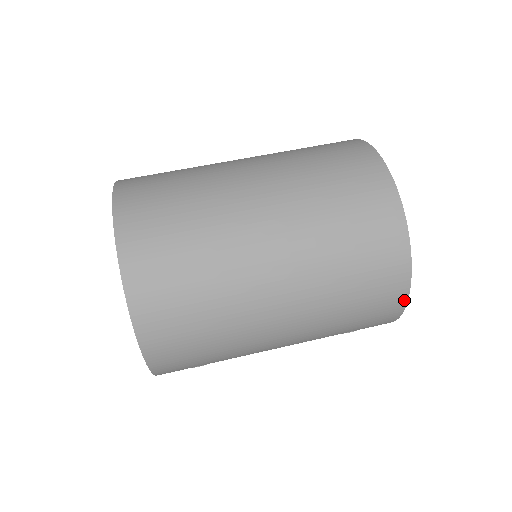
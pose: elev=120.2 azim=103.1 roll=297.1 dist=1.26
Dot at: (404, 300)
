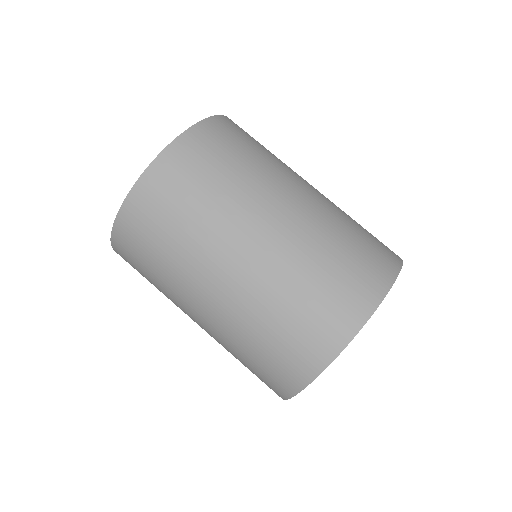
Dot at: occluded
